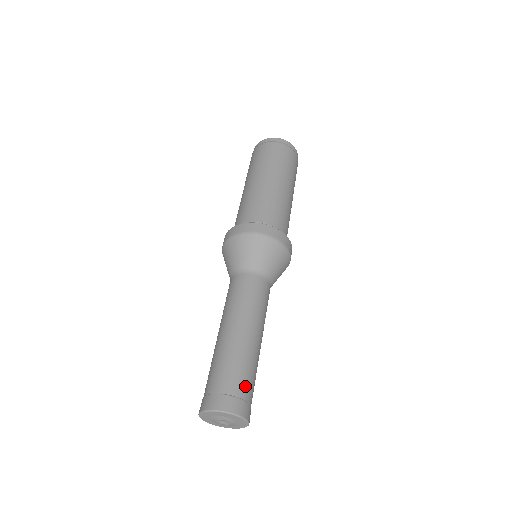
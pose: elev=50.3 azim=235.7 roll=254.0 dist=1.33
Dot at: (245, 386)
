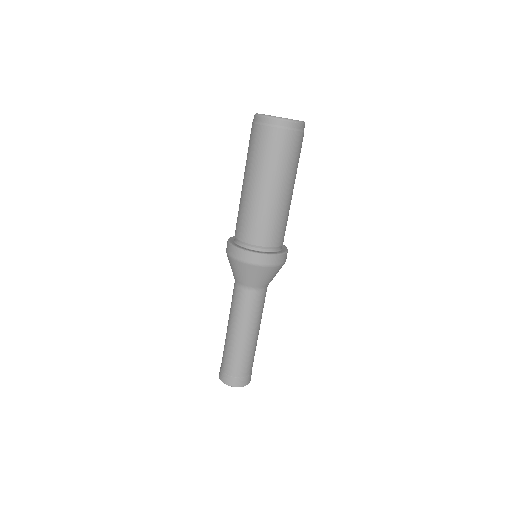
Dot at: (251, 367)
